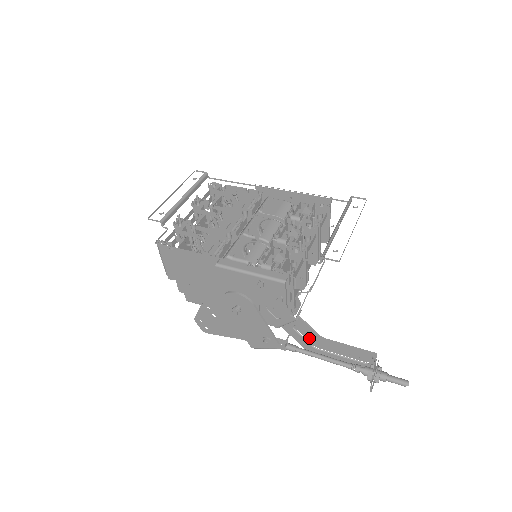
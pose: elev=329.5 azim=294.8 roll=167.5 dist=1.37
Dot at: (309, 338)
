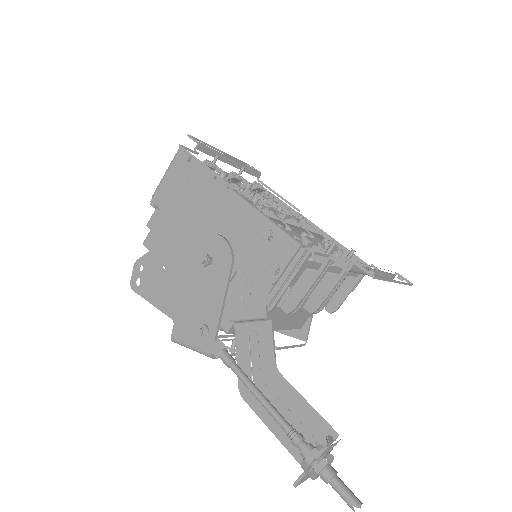
Dot at: (258, 363)
